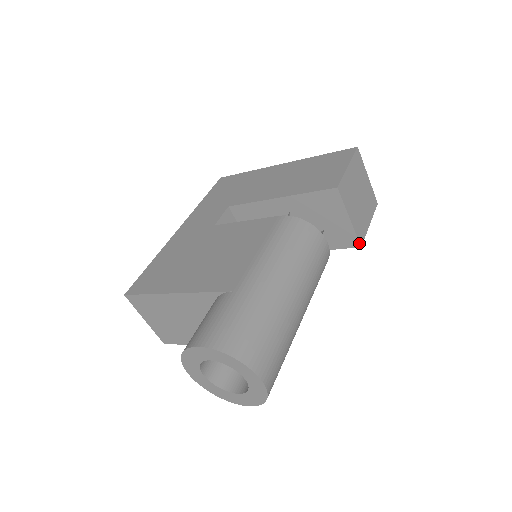
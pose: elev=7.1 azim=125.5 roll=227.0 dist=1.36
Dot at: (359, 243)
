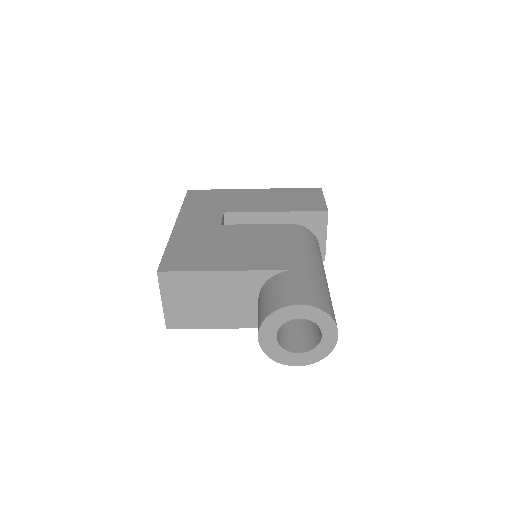
Dot at: occluded
